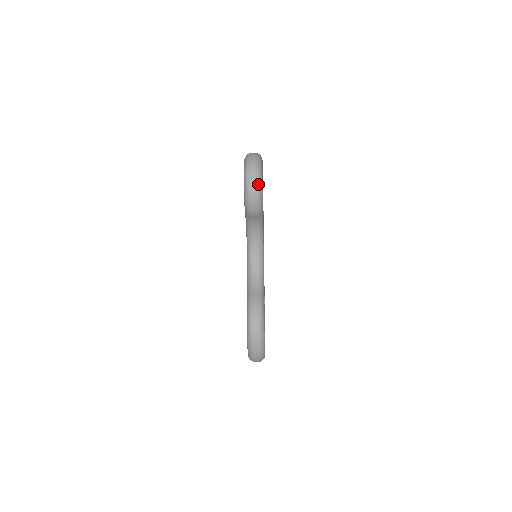
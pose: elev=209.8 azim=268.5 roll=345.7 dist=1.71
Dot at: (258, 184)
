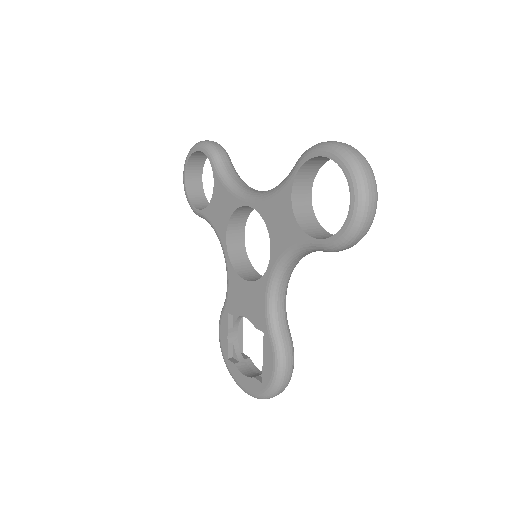
Dot at: (372, 222)
